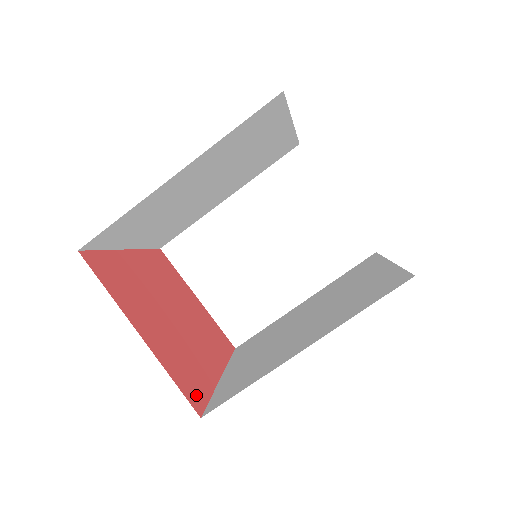
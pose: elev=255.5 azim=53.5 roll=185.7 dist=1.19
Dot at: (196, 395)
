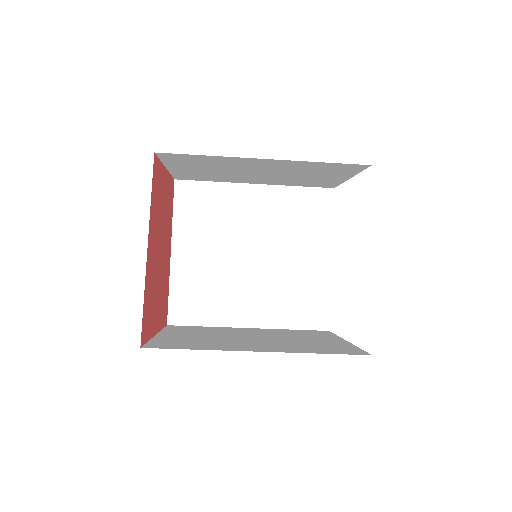
Dot at: (166, 311)
